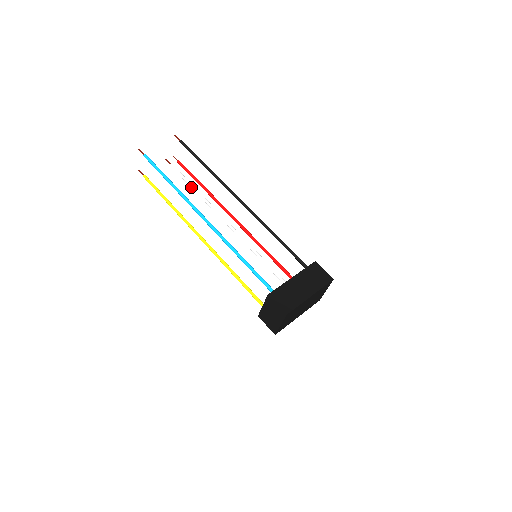
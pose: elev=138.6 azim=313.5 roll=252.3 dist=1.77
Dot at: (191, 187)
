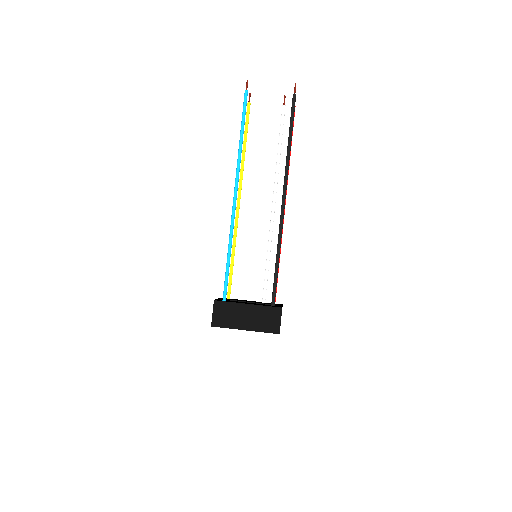
Dot at: (278, 143)
